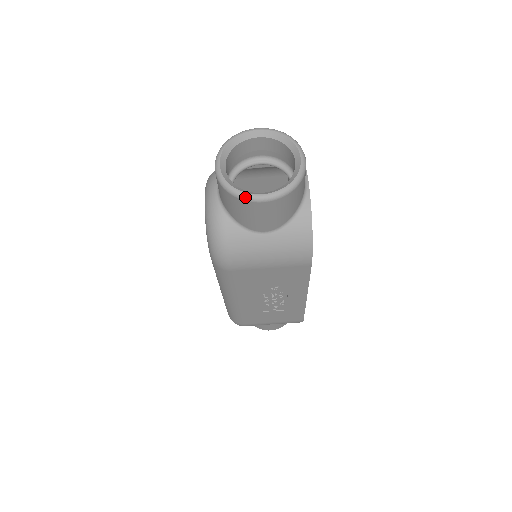
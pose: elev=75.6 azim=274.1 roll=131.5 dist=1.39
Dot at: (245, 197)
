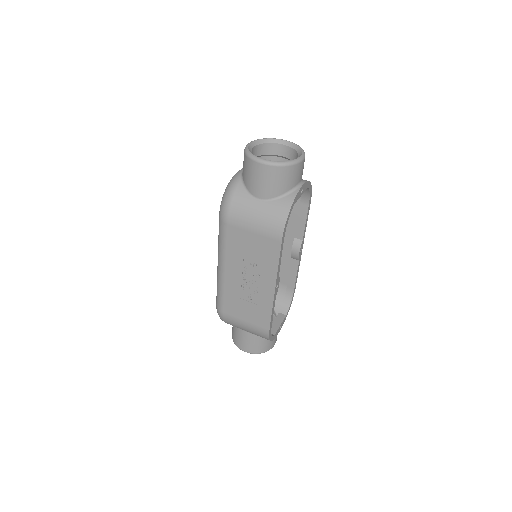
Dot at: (253, 157)
